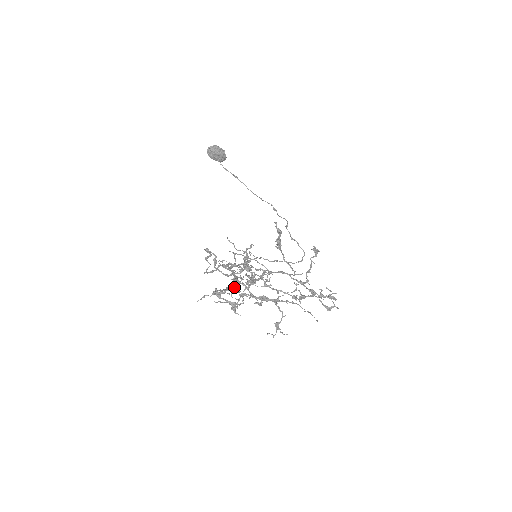
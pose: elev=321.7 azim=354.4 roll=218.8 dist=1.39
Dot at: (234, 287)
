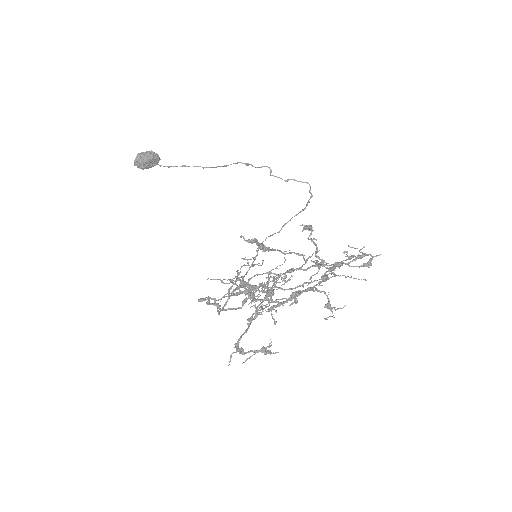
Dot at: (255, 316)
